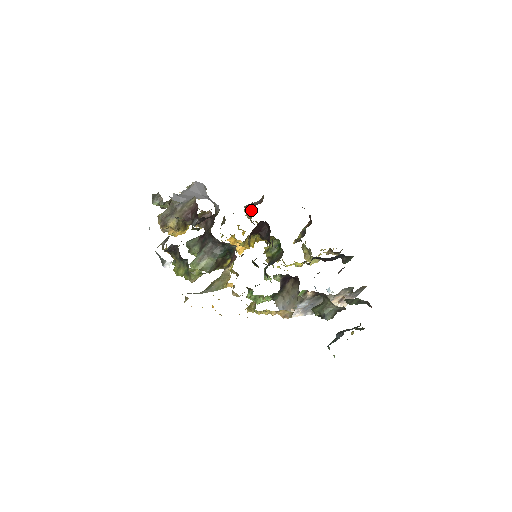
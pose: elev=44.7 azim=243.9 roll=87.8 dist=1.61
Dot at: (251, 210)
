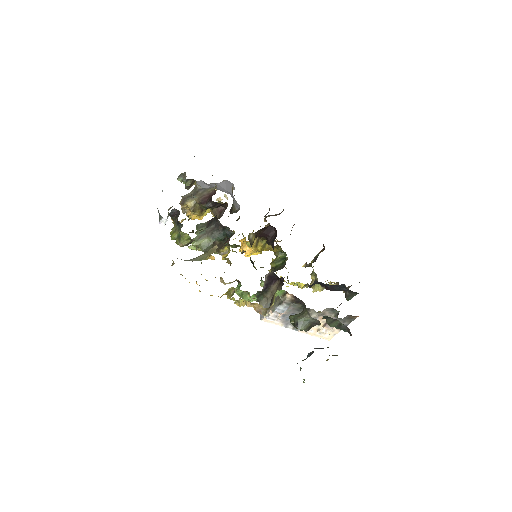
Dot at: occluded
